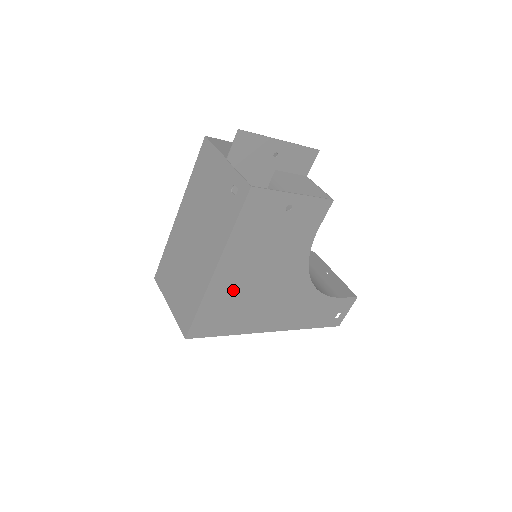
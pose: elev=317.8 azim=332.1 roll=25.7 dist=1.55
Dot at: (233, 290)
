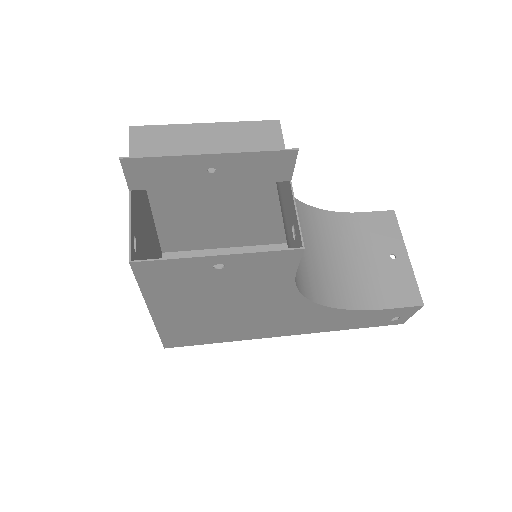
Dot at: (195, 322)
